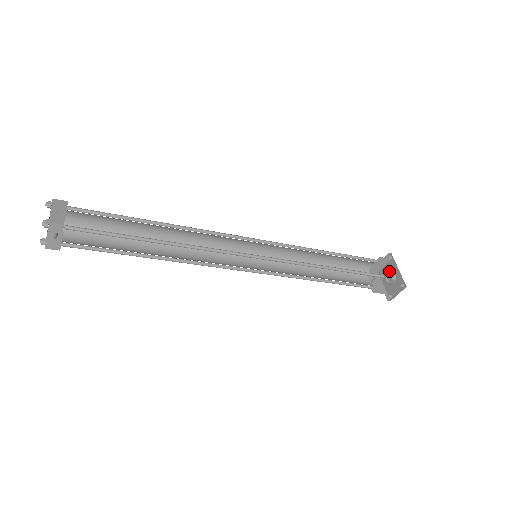
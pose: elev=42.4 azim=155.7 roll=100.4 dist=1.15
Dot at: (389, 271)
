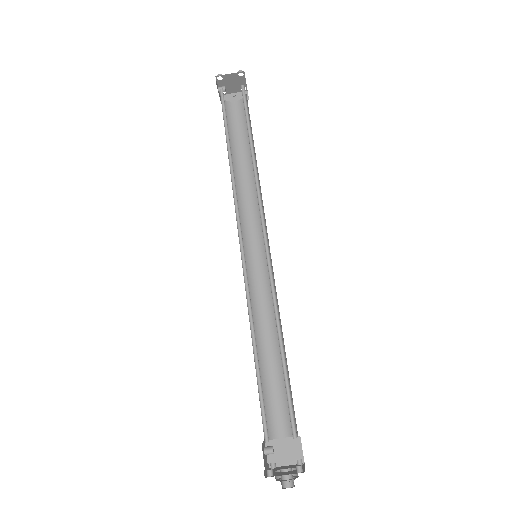
Dot at: occluded
